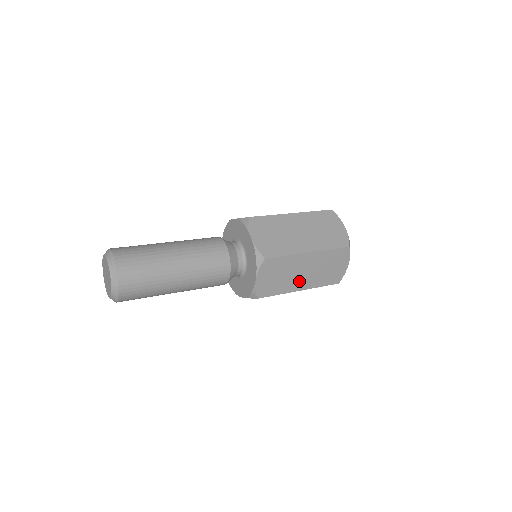
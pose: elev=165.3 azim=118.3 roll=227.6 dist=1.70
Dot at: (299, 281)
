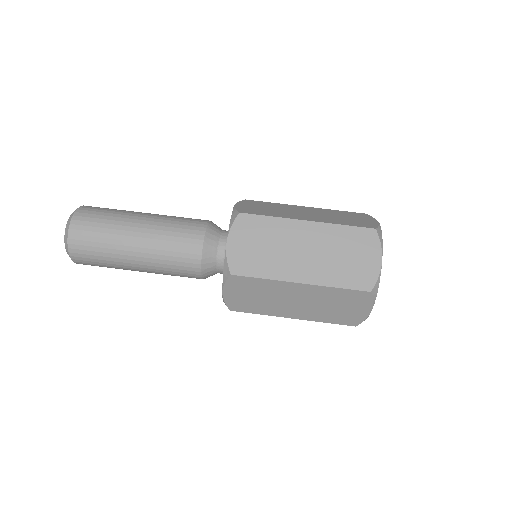
Dot at: (289, 309)
